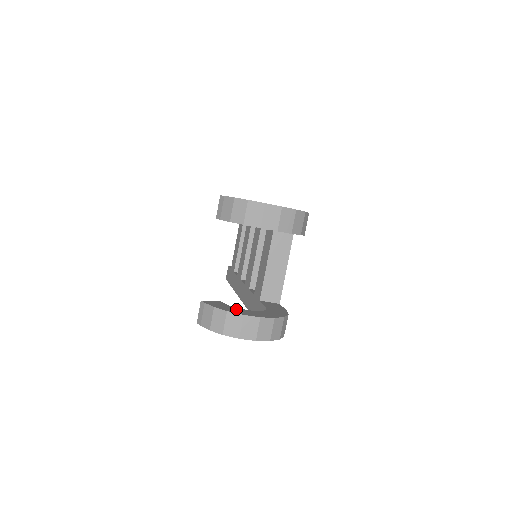
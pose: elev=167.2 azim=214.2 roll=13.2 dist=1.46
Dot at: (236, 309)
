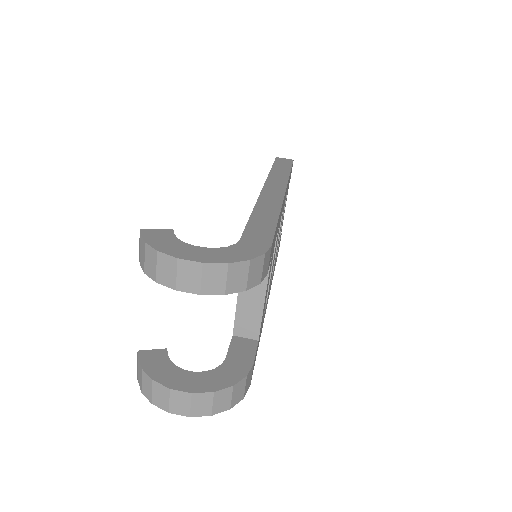
Dot at: (171, 371)
